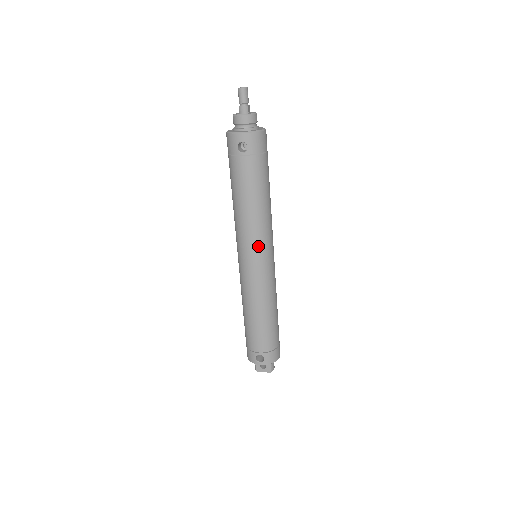
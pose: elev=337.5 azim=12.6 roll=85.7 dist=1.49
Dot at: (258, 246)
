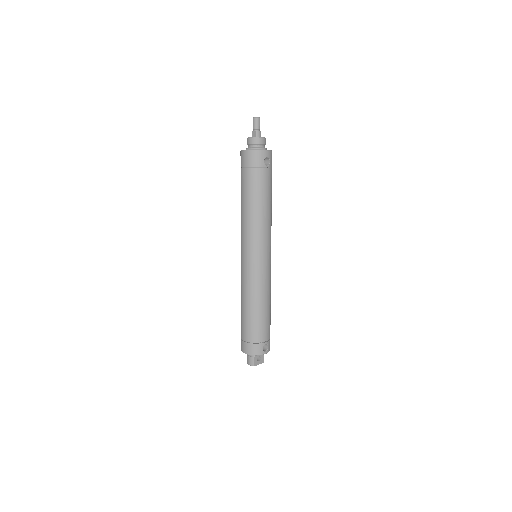
Dot at: (270, 243)
